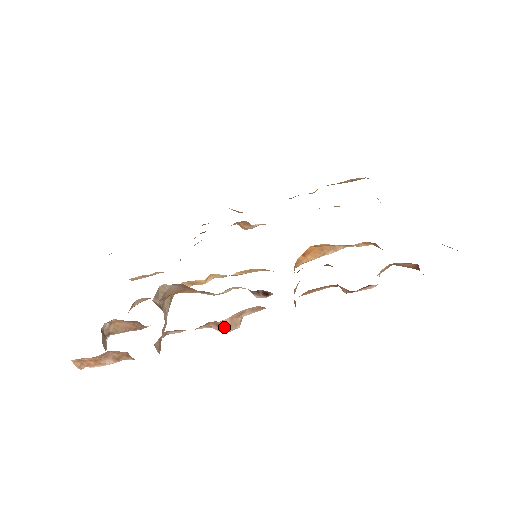
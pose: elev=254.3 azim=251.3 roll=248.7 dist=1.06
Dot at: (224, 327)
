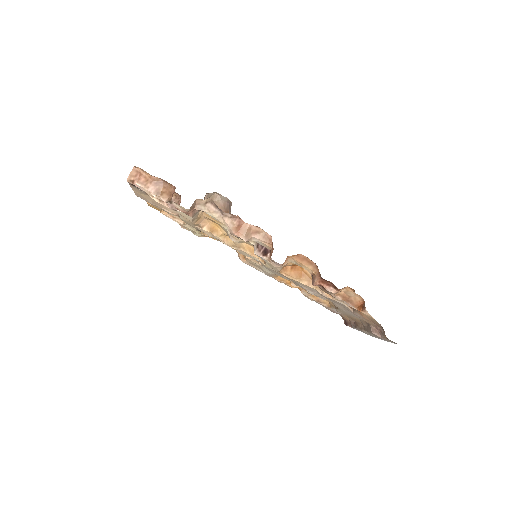
Dot at: (242, 229)
